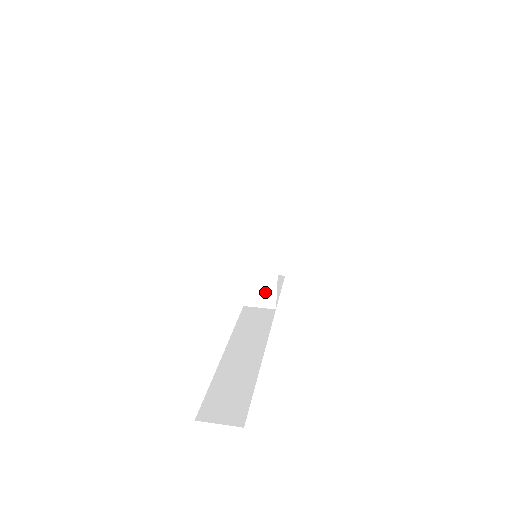
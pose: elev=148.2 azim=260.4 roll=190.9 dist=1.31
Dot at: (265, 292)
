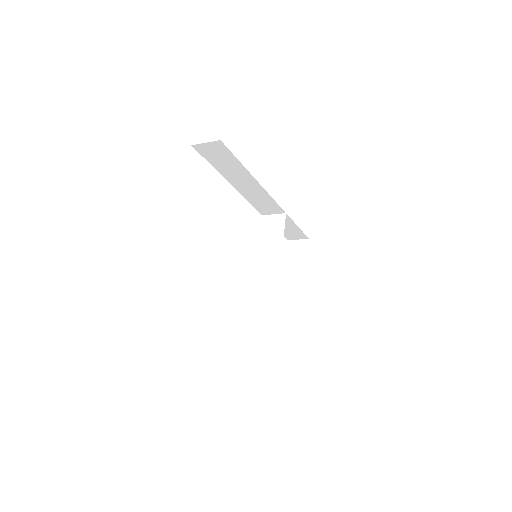
Dot at: (268, 307)
